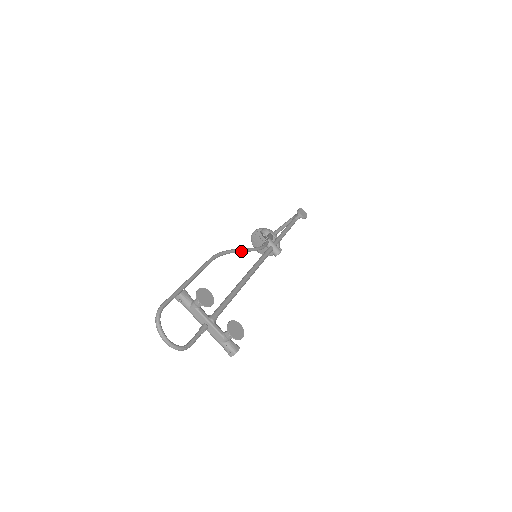
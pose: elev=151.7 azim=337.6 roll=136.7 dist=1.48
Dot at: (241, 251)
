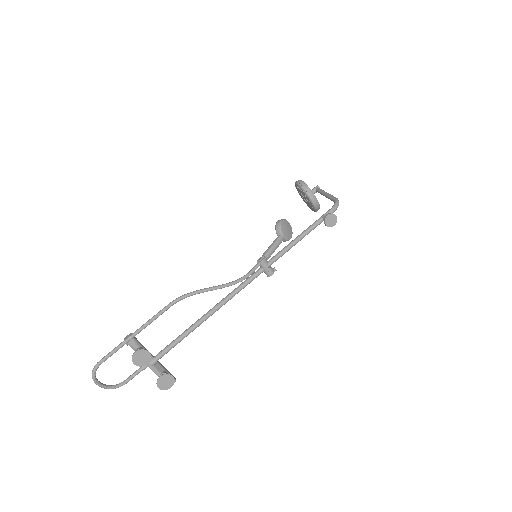
Dot at: (211, 290)
